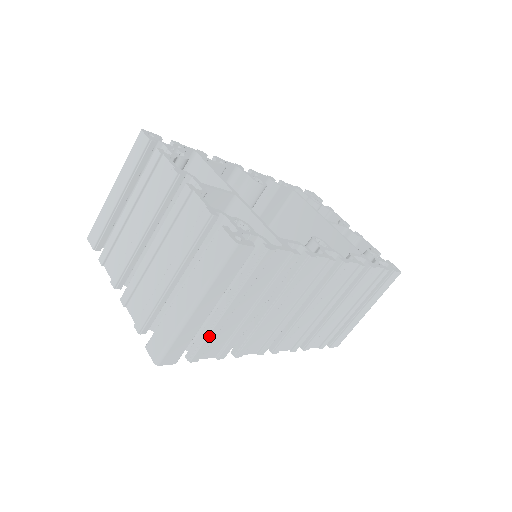
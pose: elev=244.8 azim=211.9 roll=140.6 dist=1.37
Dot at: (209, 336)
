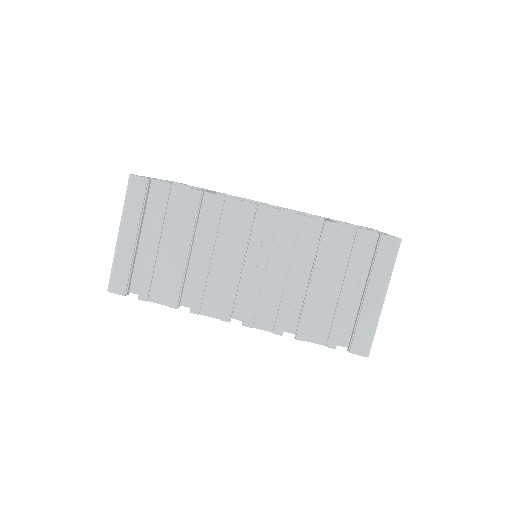
Dot at: (146, 271)
